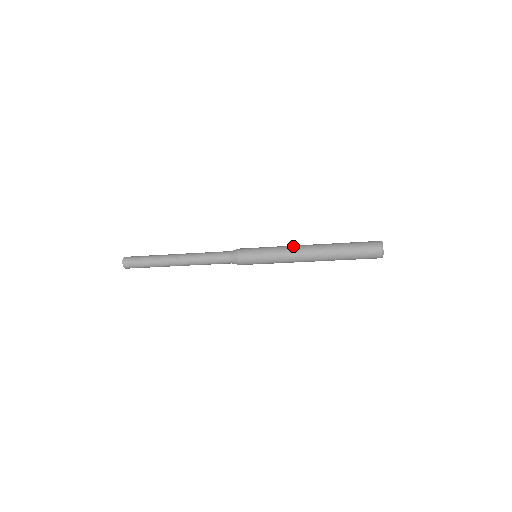
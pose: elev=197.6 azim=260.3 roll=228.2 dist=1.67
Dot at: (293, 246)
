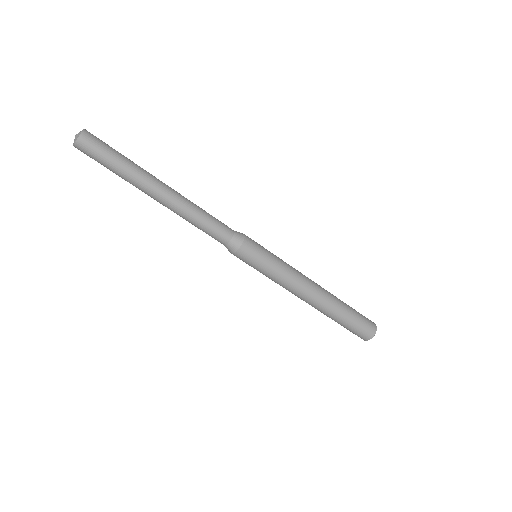
Dot at: occluded
